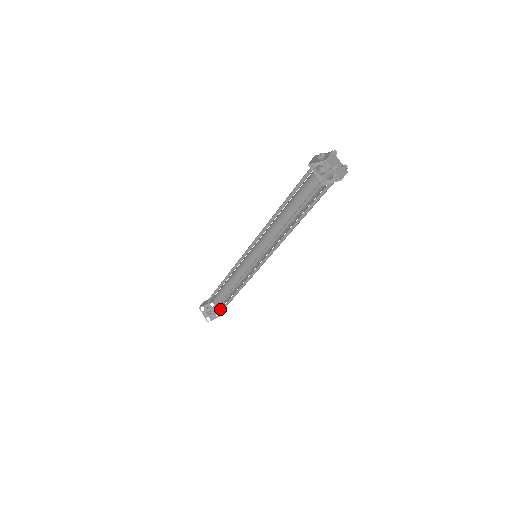
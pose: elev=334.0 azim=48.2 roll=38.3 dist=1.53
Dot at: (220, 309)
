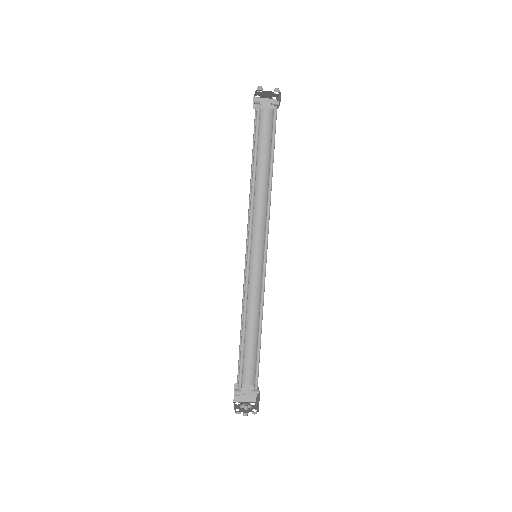
Dot at: (258, 402)
